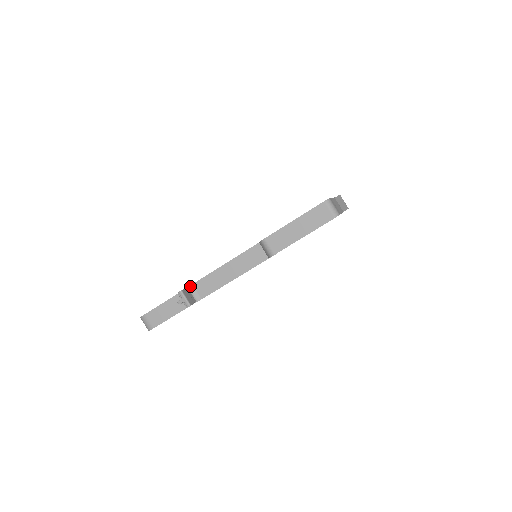
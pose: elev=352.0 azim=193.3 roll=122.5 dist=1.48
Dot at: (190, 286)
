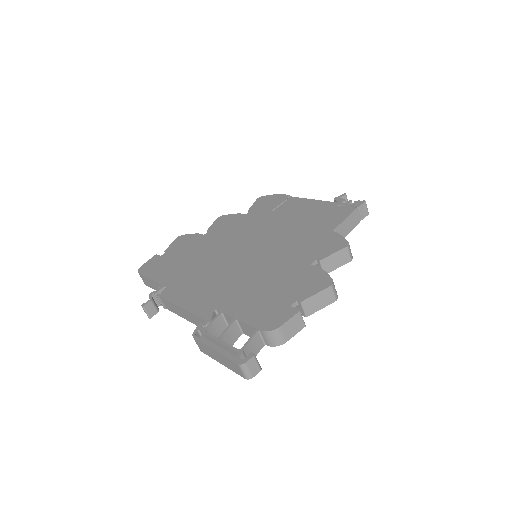
Dot at: (158, 296)
